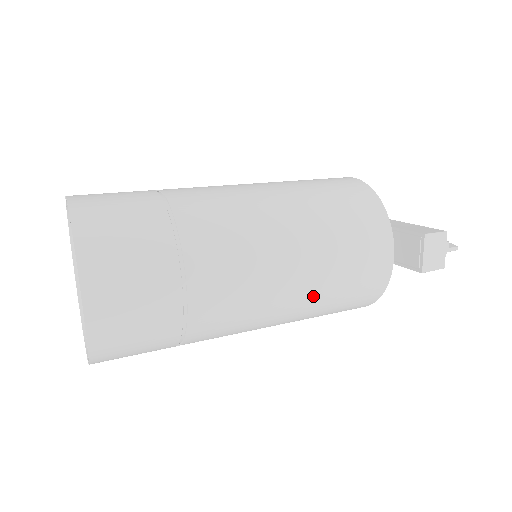
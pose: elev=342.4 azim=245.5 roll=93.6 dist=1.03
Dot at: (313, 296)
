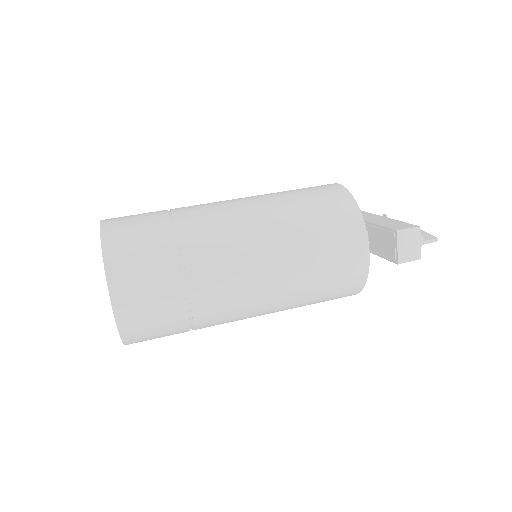
Dot at: (297, 288)
